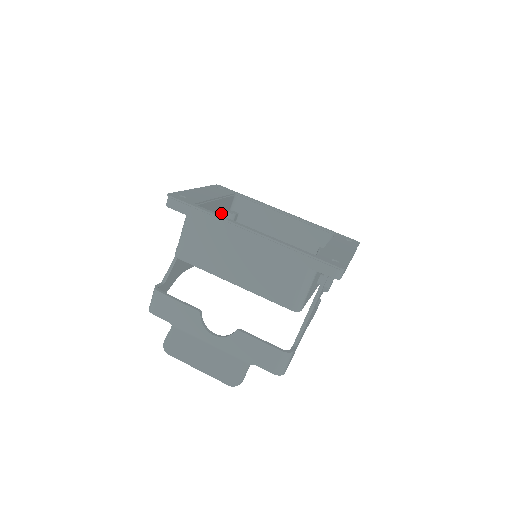
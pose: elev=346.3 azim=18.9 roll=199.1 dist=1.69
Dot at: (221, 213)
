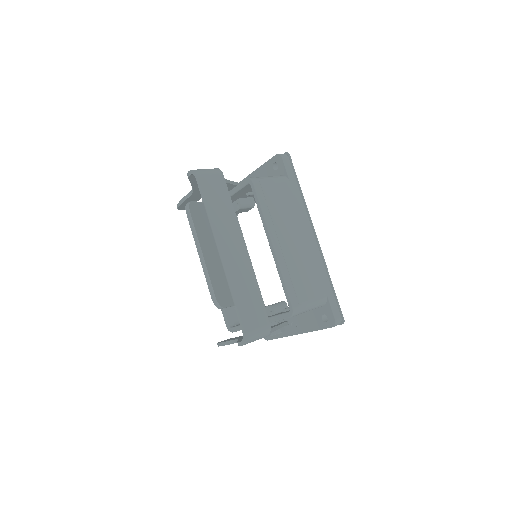
Dot at: occluded
